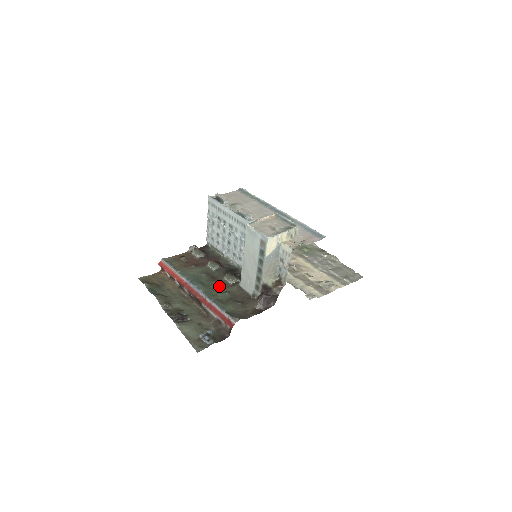
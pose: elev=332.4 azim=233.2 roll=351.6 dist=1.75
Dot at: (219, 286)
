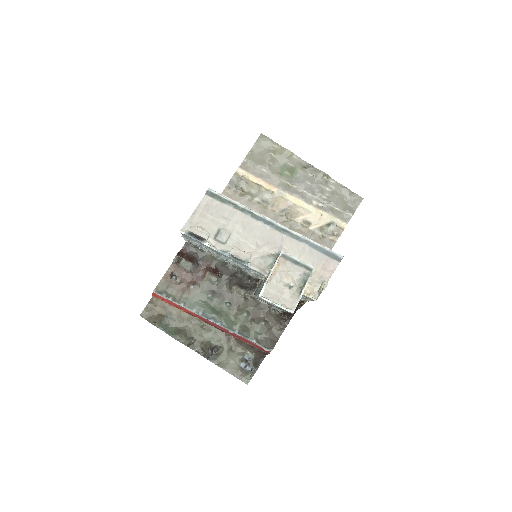
Dot at: (233, 306)
